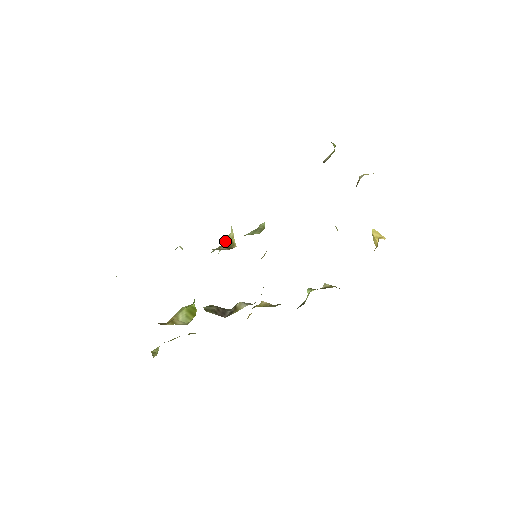
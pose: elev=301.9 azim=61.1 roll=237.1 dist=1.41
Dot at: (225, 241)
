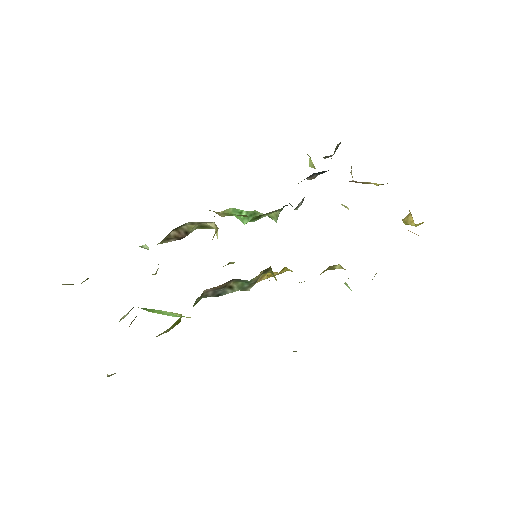
Dot at: occluded
